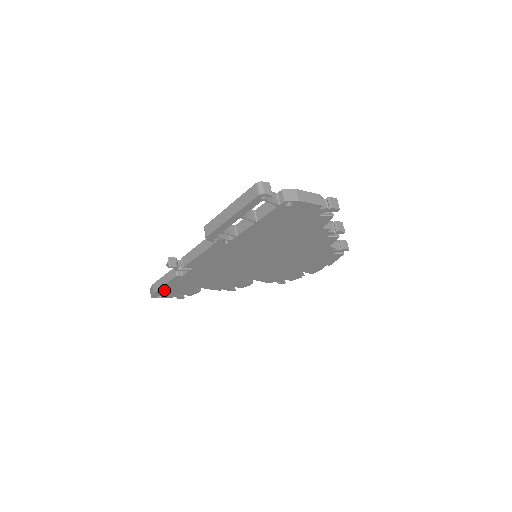
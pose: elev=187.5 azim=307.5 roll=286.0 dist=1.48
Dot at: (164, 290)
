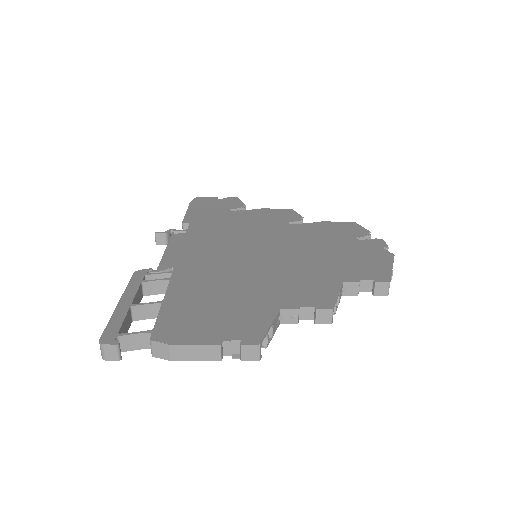
Dot at: occluded
